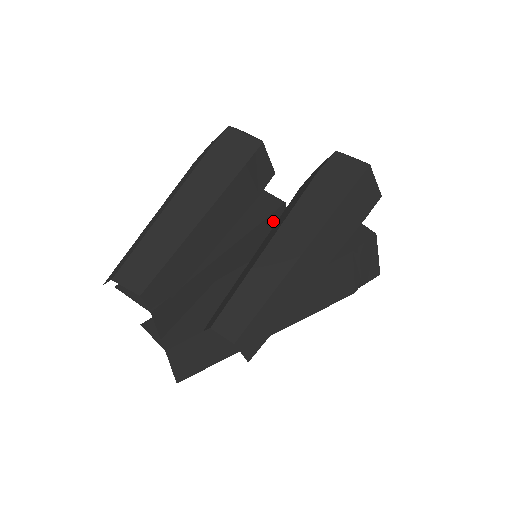
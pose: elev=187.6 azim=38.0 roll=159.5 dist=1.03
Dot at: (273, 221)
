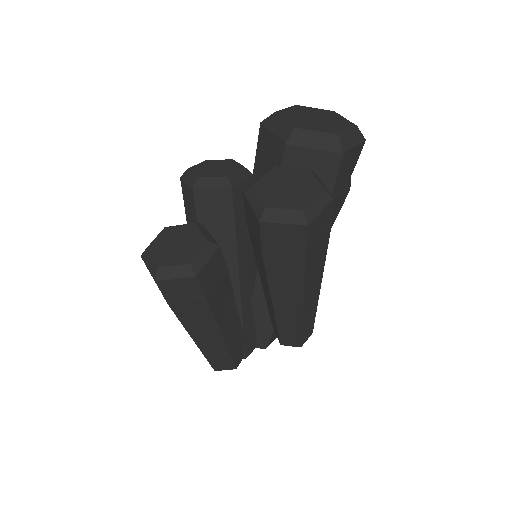
Dot at: (239, 214)
